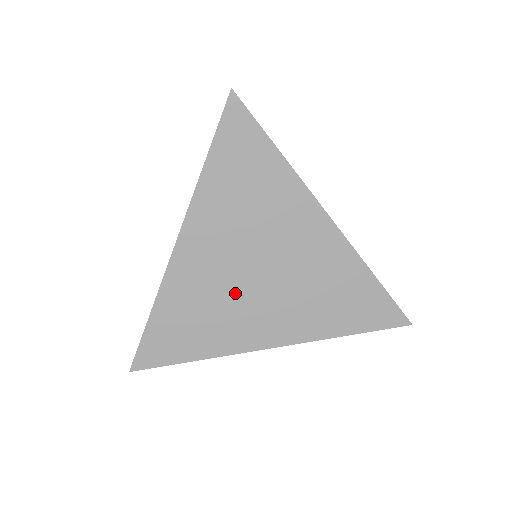
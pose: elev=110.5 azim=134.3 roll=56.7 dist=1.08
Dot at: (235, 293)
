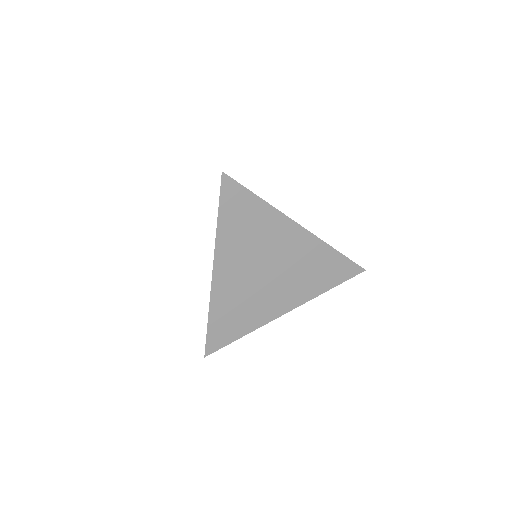
Dot at: (256, 291)
